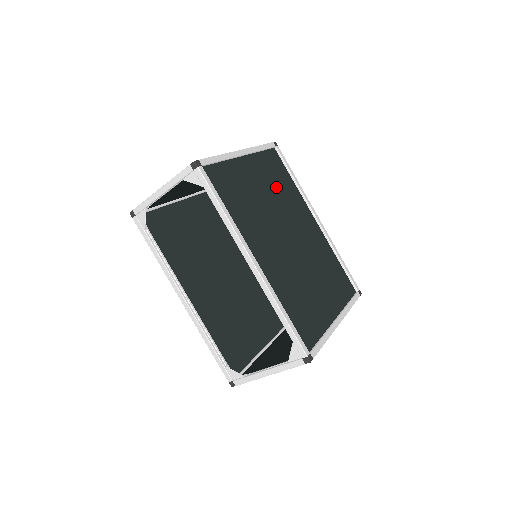
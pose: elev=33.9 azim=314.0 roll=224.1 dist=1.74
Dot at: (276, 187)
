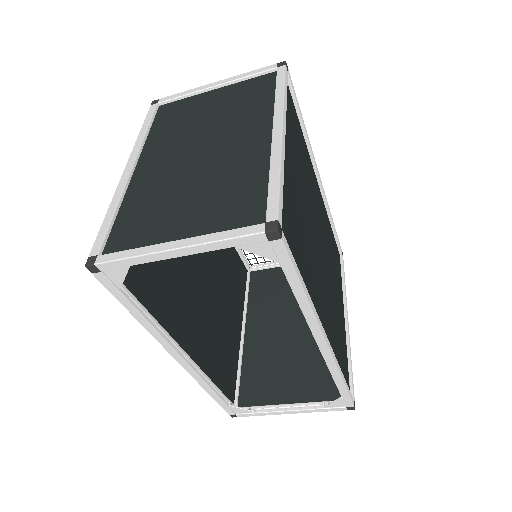
Dot at: (300, 163)
